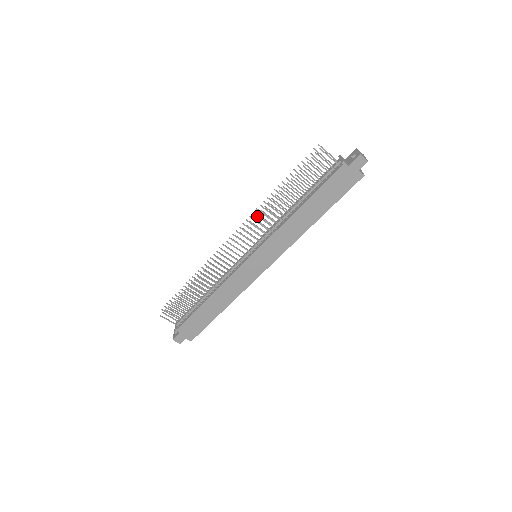
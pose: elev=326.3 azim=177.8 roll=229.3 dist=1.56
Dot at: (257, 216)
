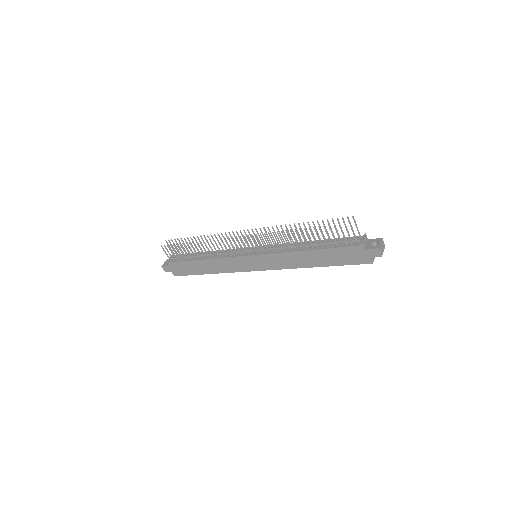
Dot at: (274, 231)
